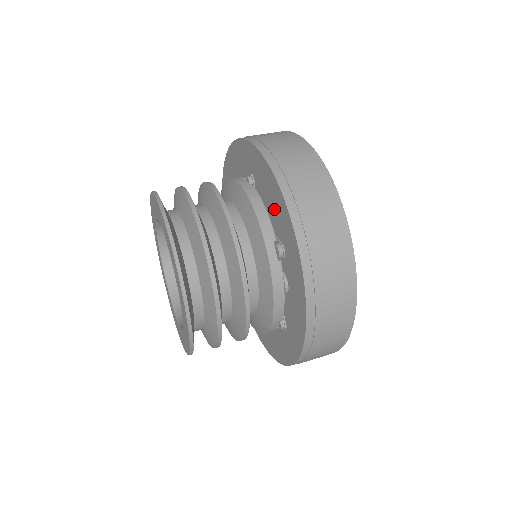
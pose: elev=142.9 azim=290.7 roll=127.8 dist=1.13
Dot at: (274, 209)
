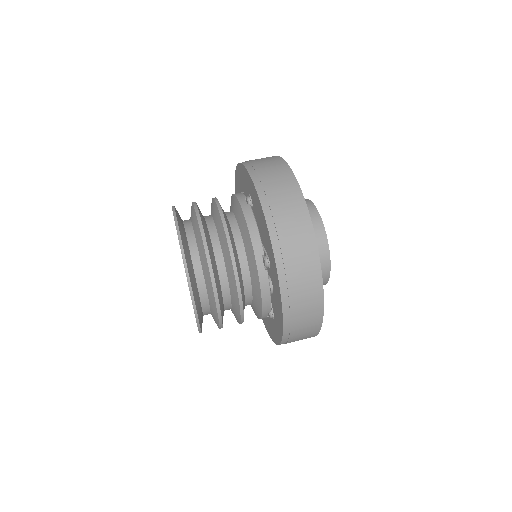
Dot at: (263, 230)
